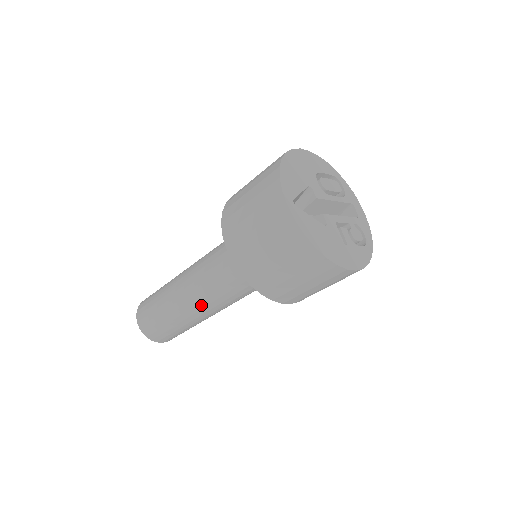
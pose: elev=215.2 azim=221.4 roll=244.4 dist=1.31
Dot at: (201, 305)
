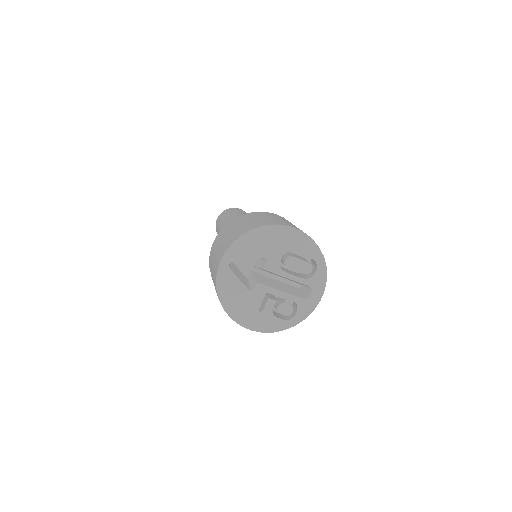
Dot at: occluded
